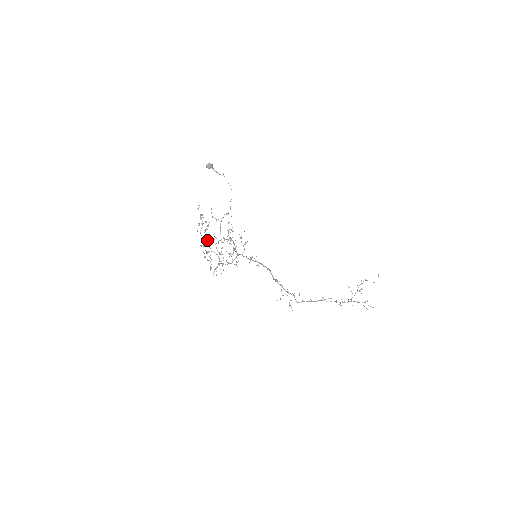
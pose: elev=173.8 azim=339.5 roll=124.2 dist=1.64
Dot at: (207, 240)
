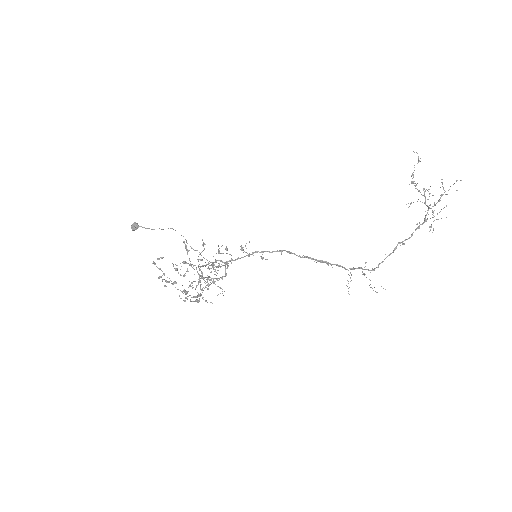
Dot at: occluded
